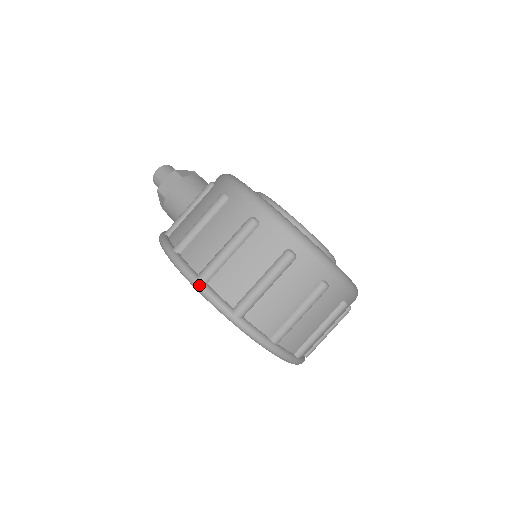
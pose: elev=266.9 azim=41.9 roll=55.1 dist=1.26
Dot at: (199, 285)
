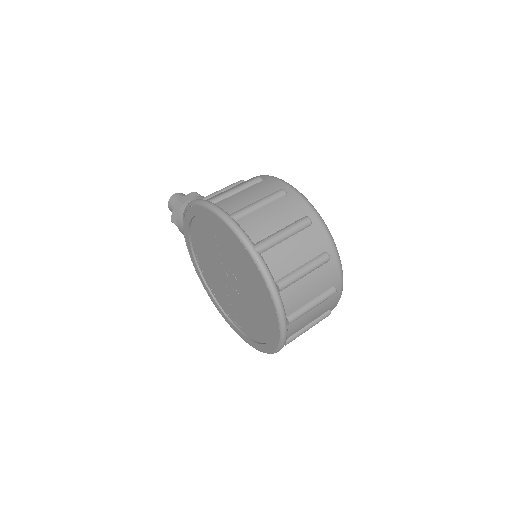
Dot at: (230, 219)
